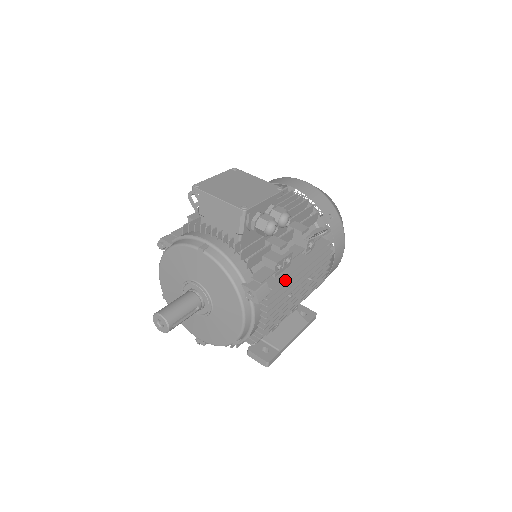
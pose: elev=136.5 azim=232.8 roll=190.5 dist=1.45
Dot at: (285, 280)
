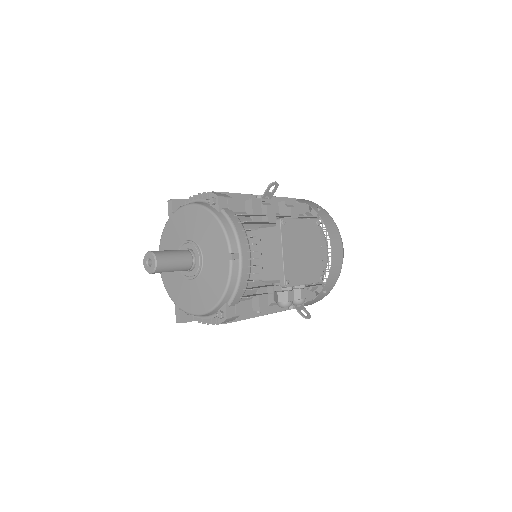
Dot at: occluded
